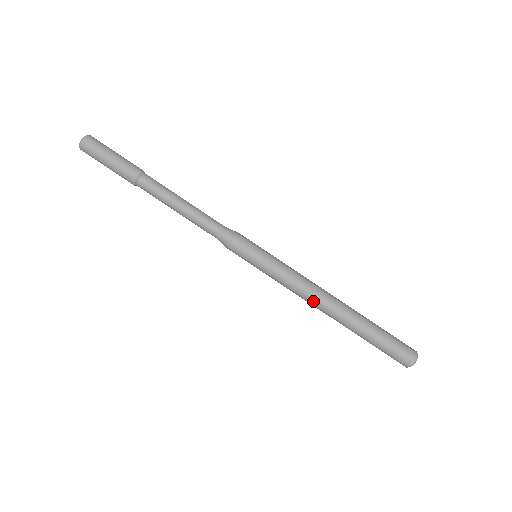
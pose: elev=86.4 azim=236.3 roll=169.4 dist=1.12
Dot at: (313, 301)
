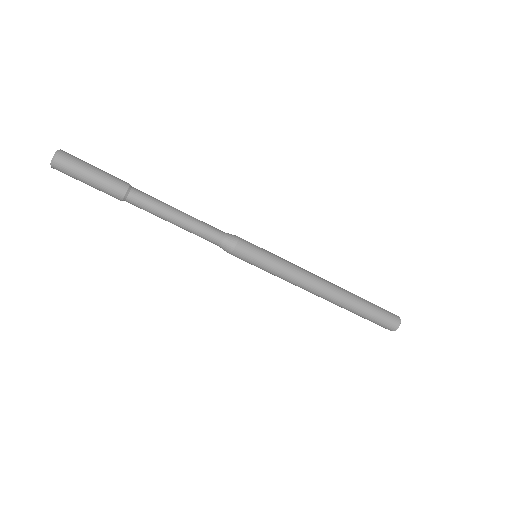
Dot at: (310, 292)
